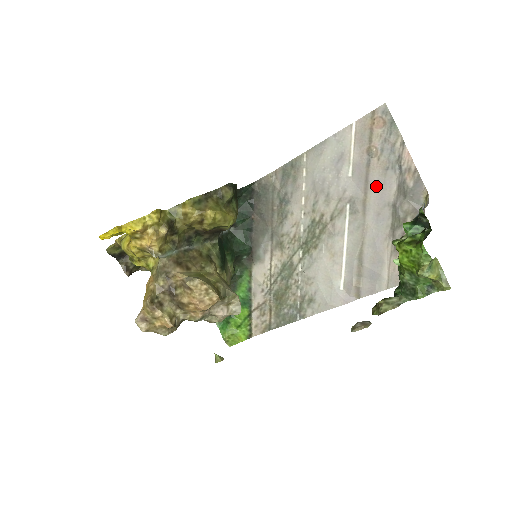
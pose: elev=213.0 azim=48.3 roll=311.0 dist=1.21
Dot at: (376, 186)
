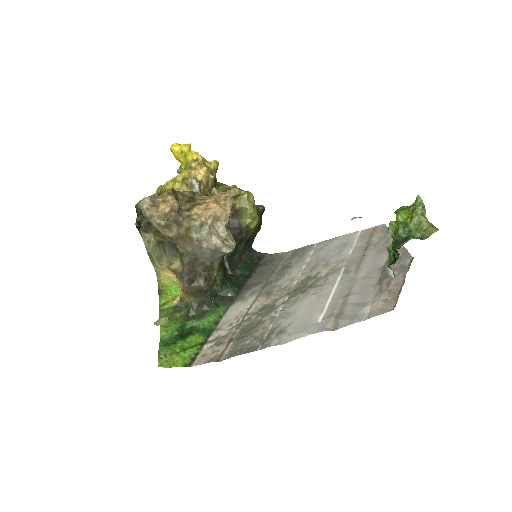
Dot at: (370, 258)
